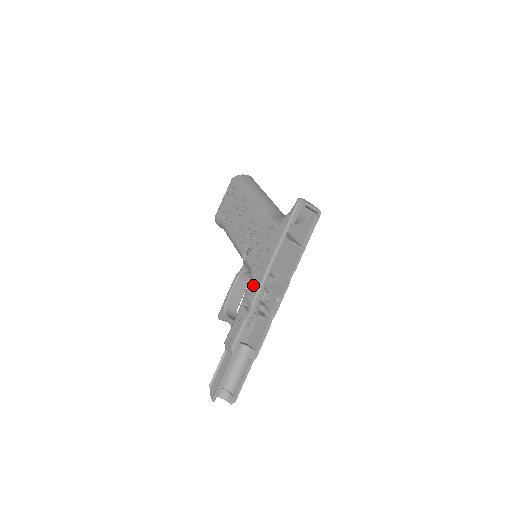
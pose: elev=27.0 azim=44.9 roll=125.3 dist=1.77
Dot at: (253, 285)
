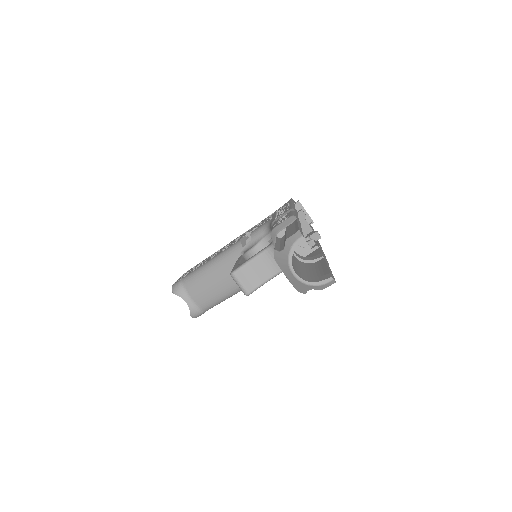
Dot at: (280, 214)
